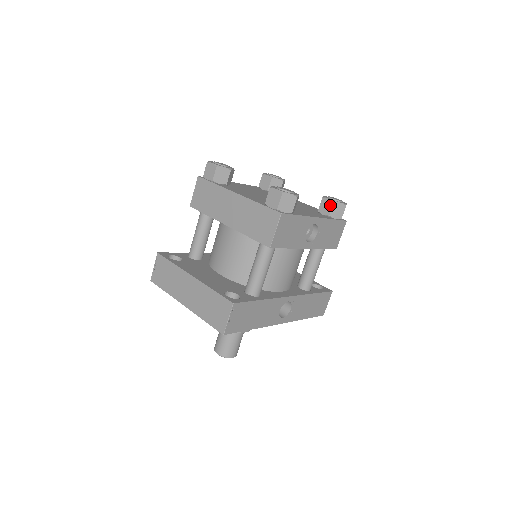
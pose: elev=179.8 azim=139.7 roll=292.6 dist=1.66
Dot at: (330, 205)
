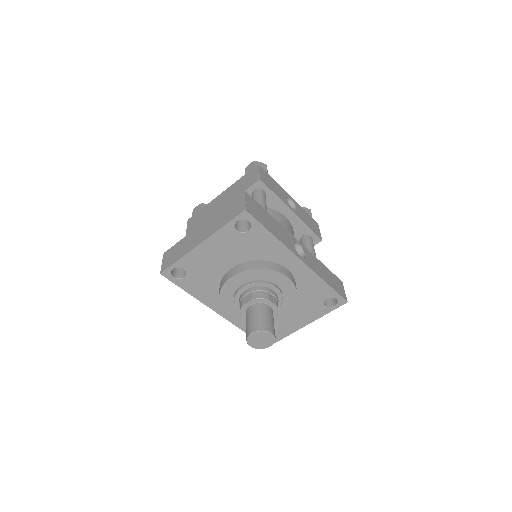
Dot at: occluded
